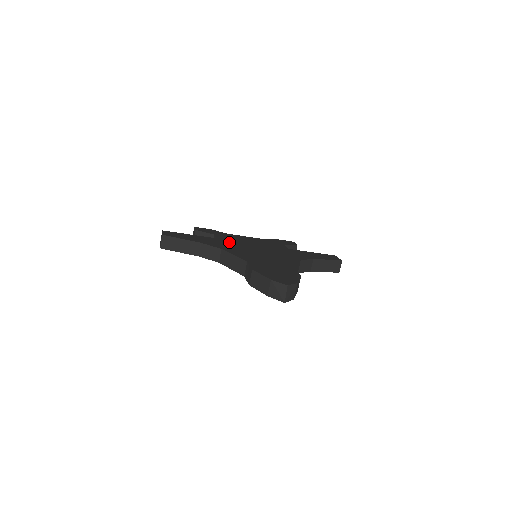
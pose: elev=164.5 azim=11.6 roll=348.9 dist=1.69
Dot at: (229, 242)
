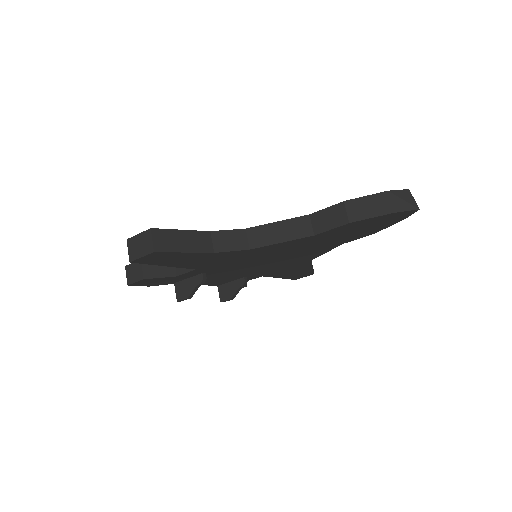
Dot at: occluded
